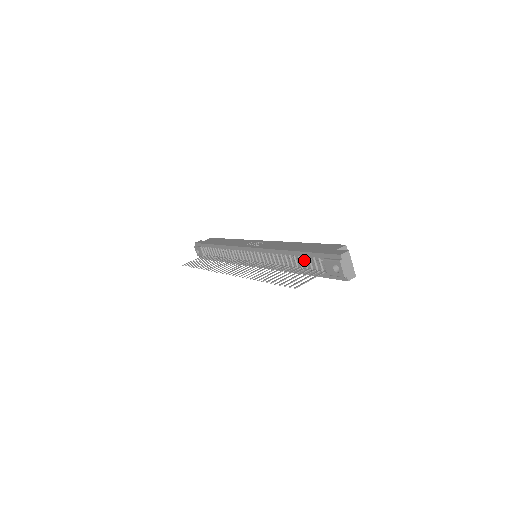
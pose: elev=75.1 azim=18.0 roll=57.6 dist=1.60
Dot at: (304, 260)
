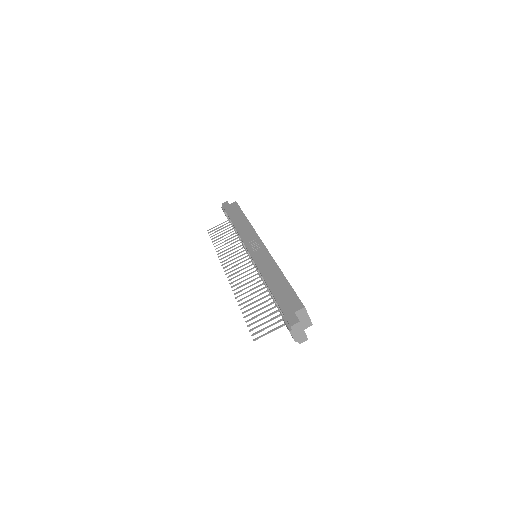
Dot at: (275, 302)
